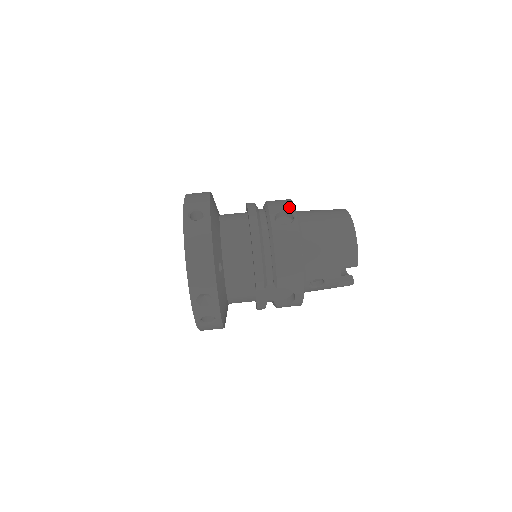
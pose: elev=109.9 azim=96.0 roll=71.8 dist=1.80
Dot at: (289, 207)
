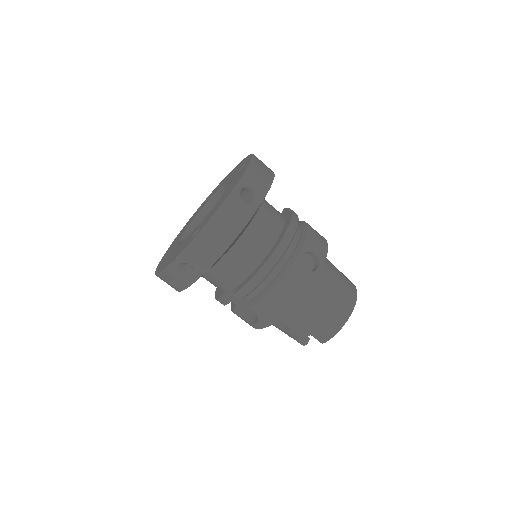
Dot at: (322, 254)
